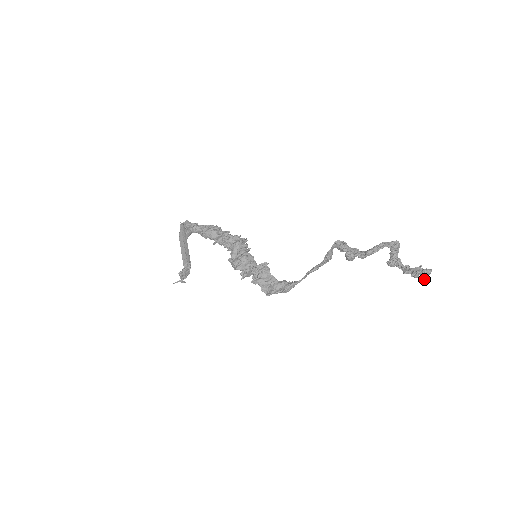
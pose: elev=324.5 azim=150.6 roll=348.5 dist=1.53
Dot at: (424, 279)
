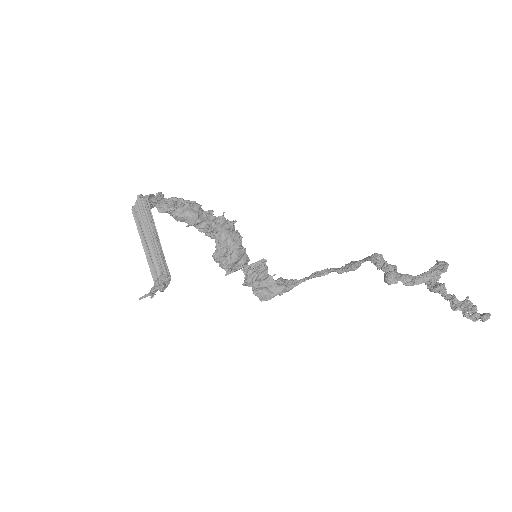
Dot at: (476, 320)
